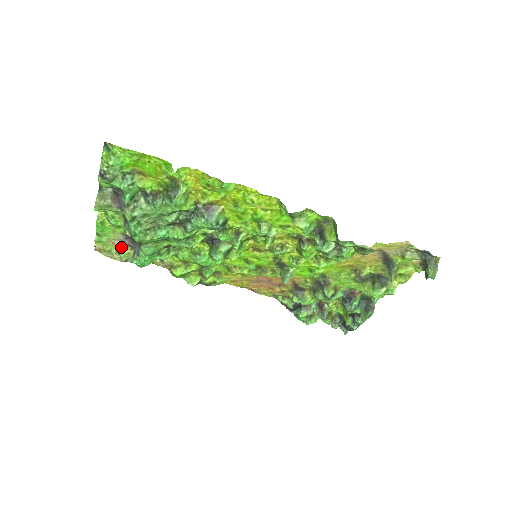
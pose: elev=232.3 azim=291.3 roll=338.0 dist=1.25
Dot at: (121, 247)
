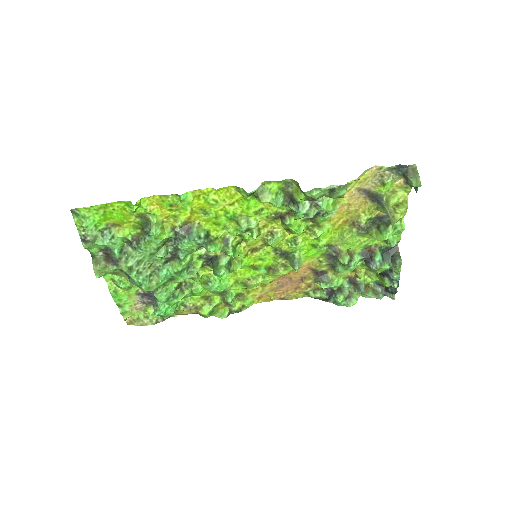
Dot at: (145, 309)
